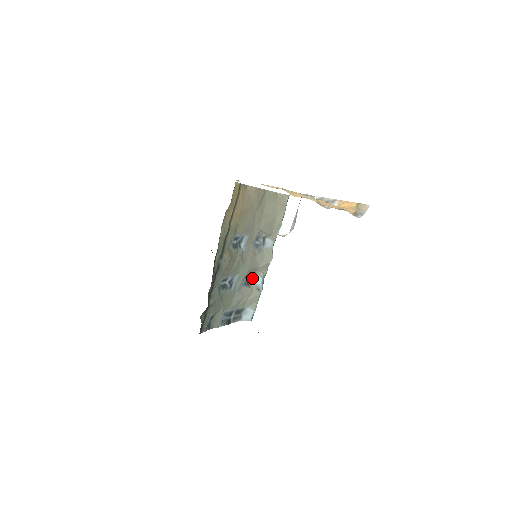
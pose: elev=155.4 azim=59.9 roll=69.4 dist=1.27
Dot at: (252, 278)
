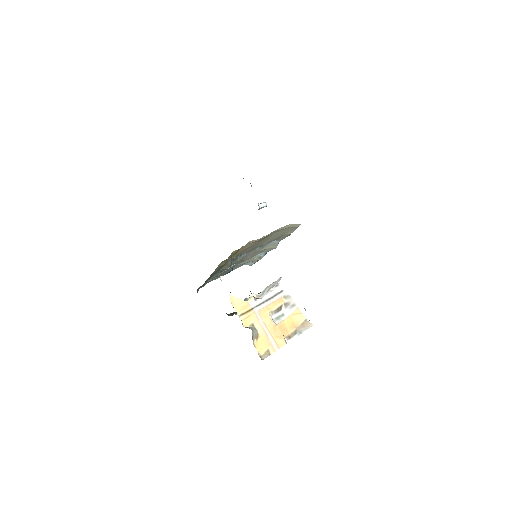
Dot at: occluded
